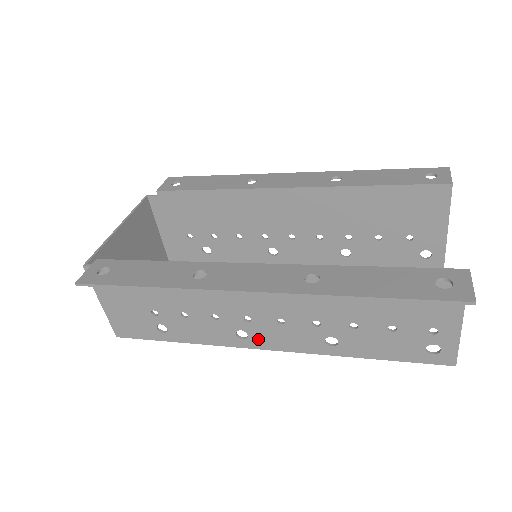
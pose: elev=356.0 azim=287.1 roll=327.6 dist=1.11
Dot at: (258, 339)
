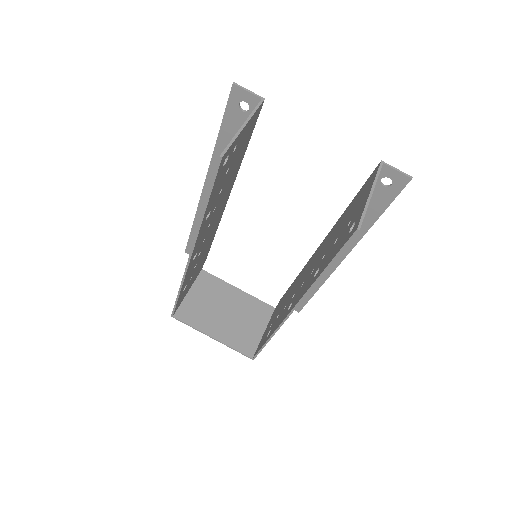
Dot at: occluded
